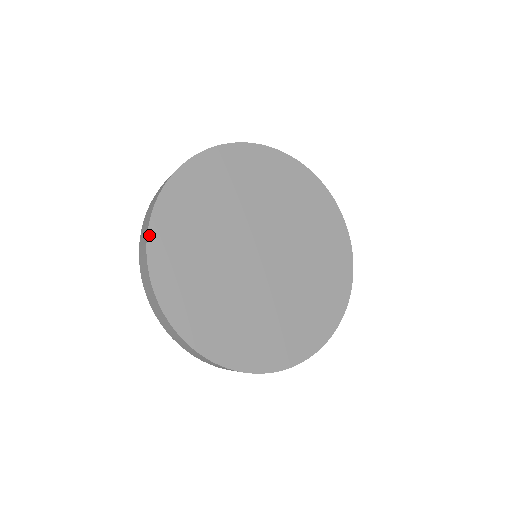
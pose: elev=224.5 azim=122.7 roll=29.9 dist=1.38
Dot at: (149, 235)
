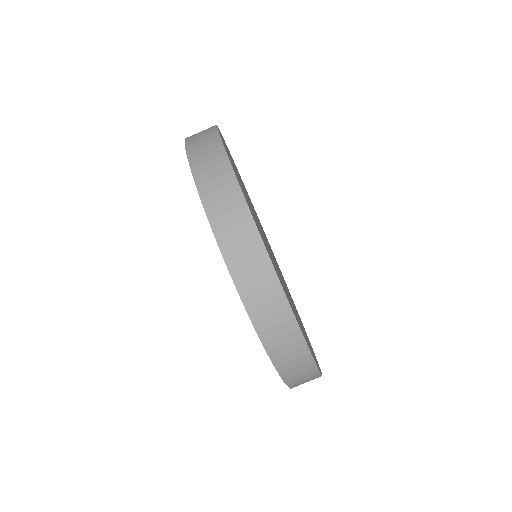
Dot at: (253, 218)
